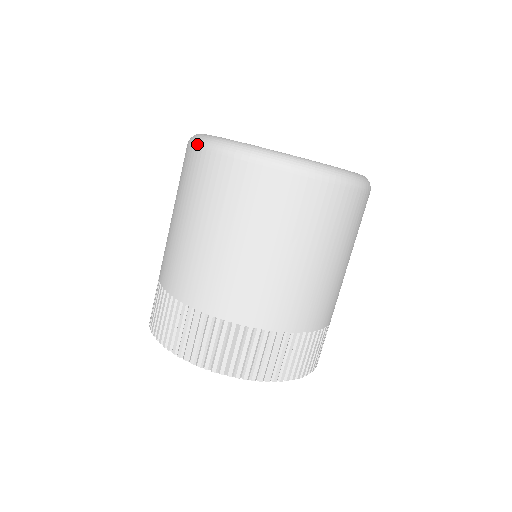
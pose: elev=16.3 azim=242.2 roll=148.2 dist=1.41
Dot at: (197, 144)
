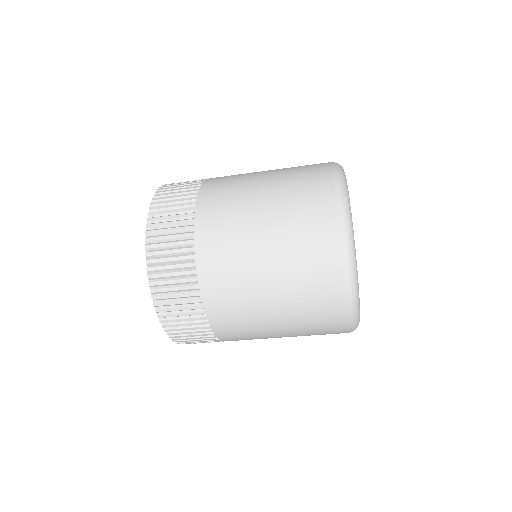
Dot at: (347, 277)
